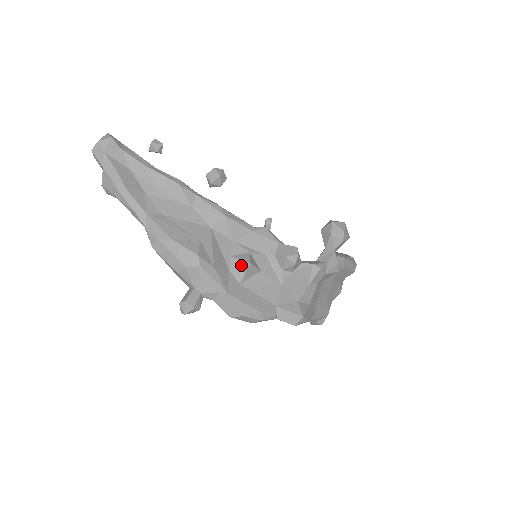
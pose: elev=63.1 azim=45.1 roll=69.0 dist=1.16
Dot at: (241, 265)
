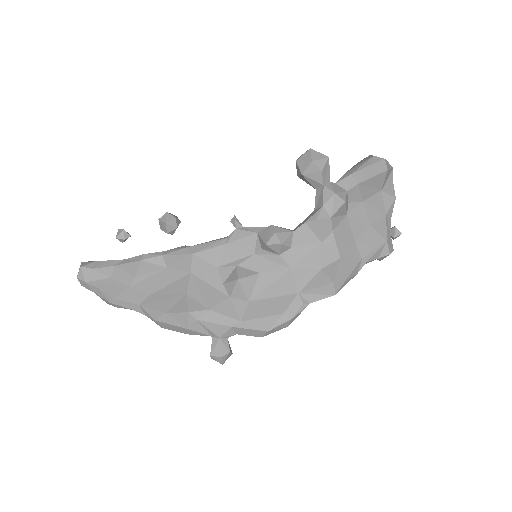
Dot at: (234, 286)
